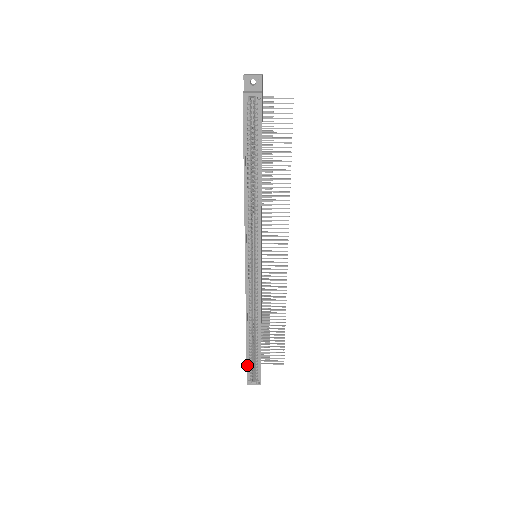
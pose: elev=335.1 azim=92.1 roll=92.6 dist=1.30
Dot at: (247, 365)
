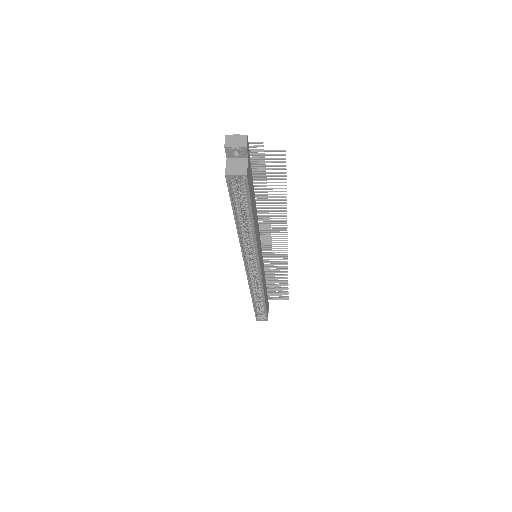
Dot at: (255, 313)
